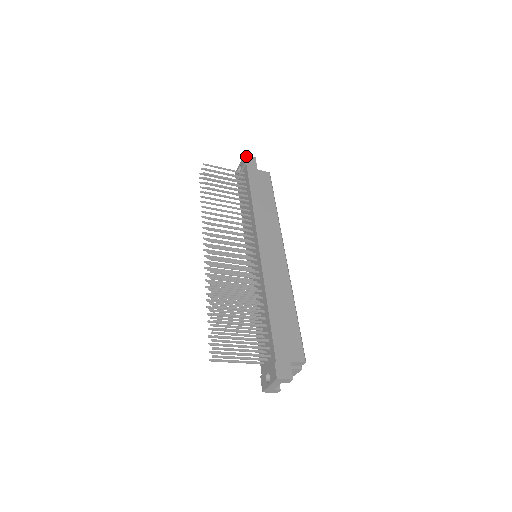
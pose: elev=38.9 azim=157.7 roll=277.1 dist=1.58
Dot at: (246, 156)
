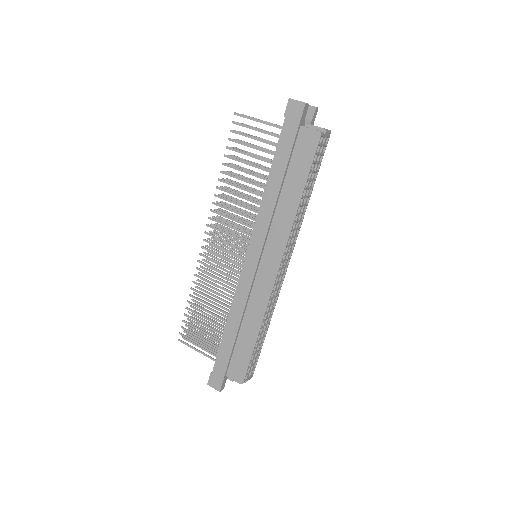
Dot at: (291, 101)
